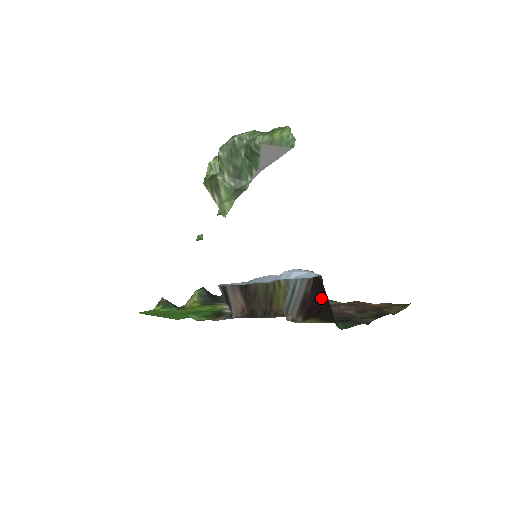
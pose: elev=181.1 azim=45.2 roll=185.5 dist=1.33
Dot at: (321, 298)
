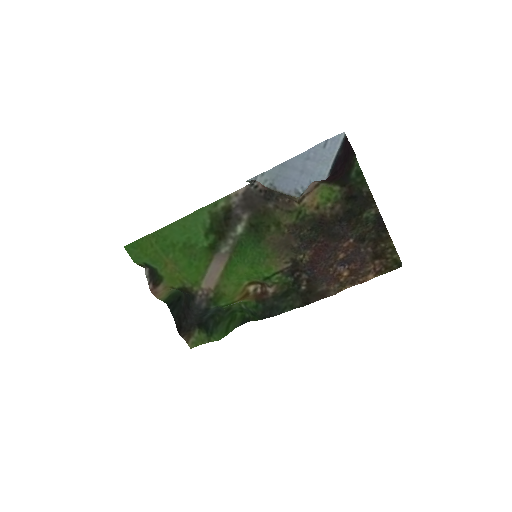
Dot at: (338, 171)
